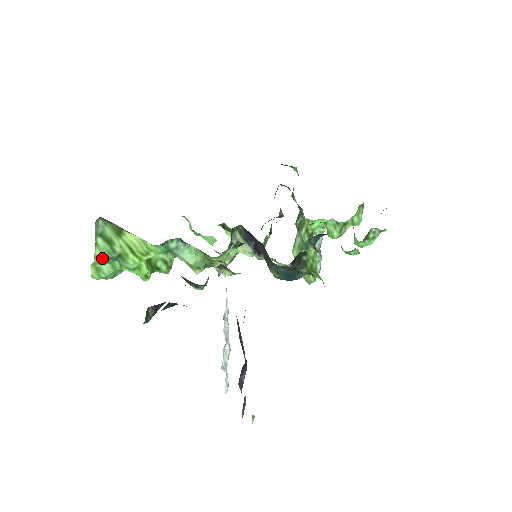
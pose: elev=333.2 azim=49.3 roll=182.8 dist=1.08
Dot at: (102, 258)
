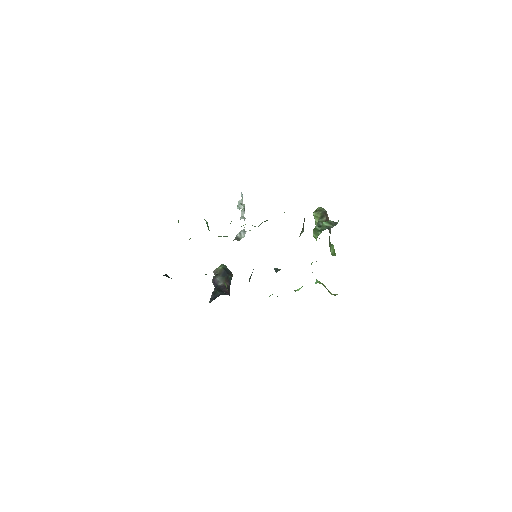
Dot at: occluded
